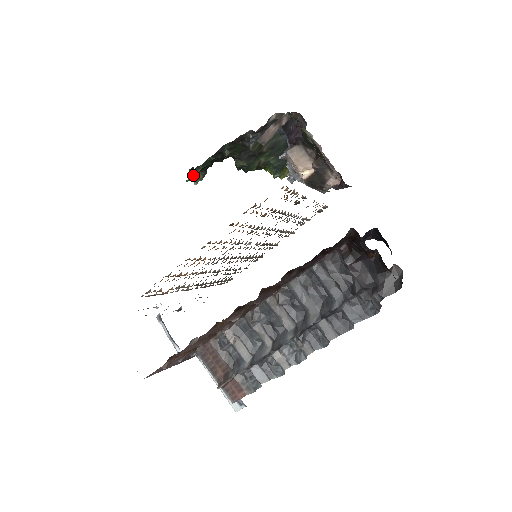
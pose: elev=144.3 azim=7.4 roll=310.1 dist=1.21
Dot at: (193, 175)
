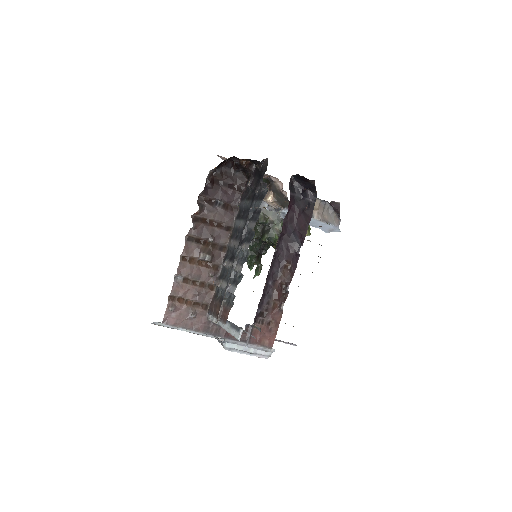
Dot at: (250, 268)
